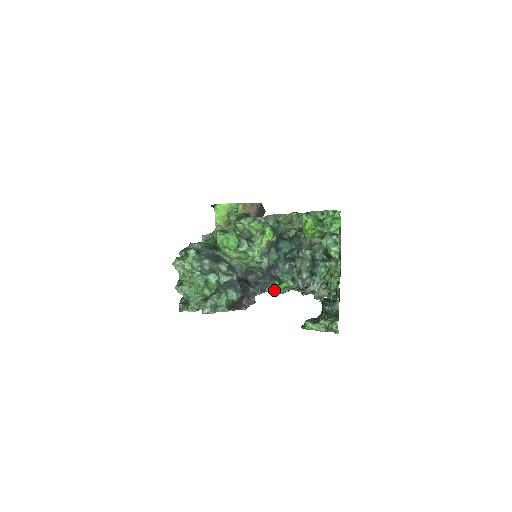
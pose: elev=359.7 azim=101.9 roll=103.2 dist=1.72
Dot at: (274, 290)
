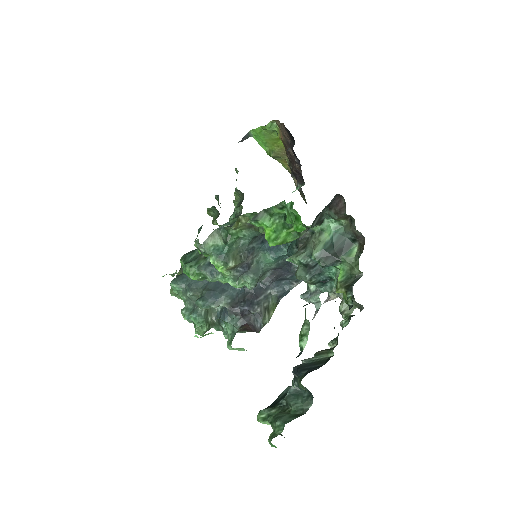
Dot at: occluded
